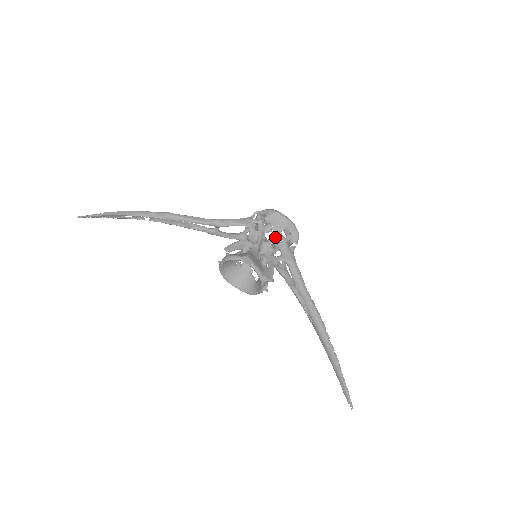
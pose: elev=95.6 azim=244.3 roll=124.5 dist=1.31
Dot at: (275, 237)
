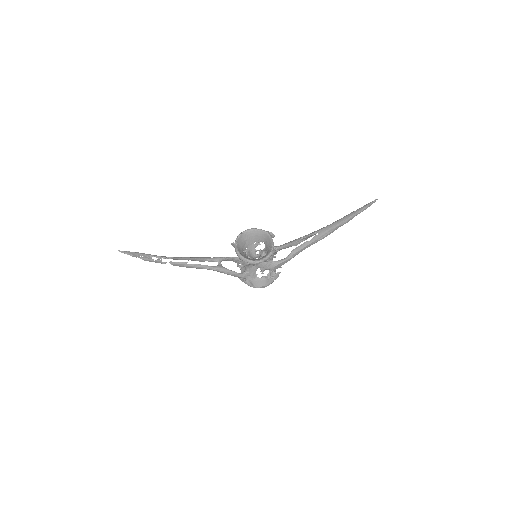
Dot at: occluded
